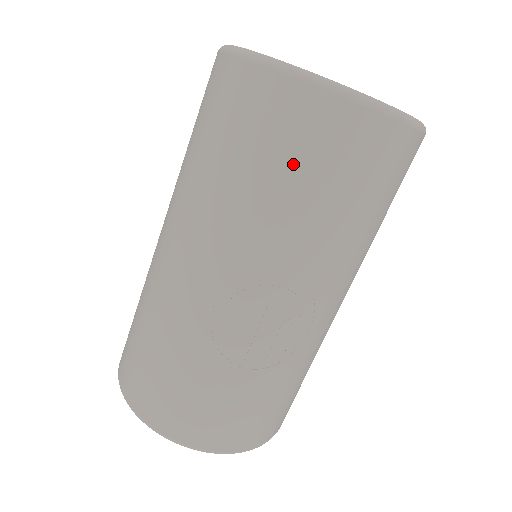
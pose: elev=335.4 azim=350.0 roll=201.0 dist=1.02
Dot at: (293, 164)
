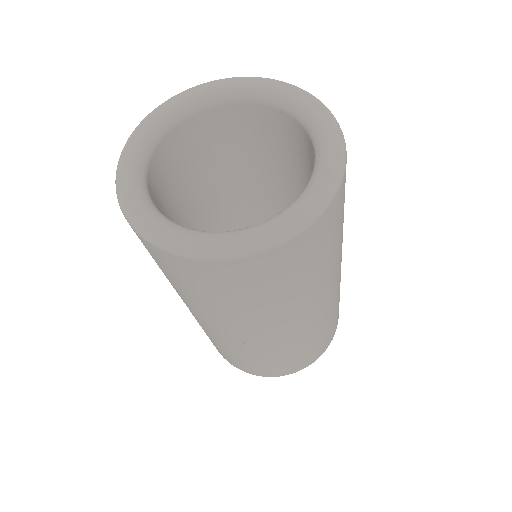
Dot at: (157, 263)
